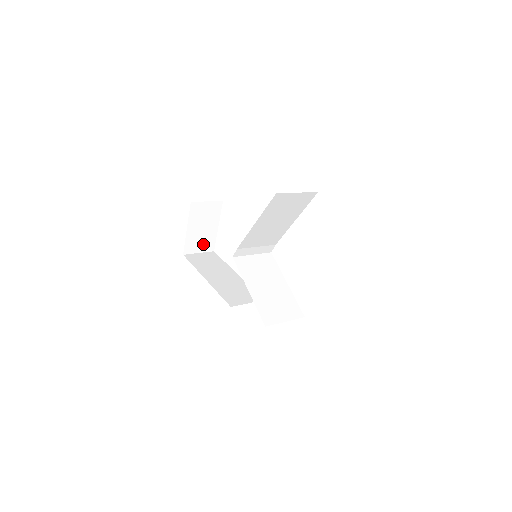
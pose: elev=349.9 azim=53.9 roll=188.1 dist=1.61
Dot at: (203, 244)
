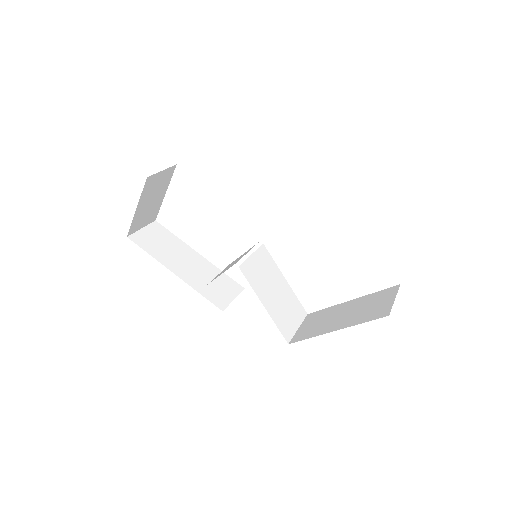
Dot at: (147, 217)
